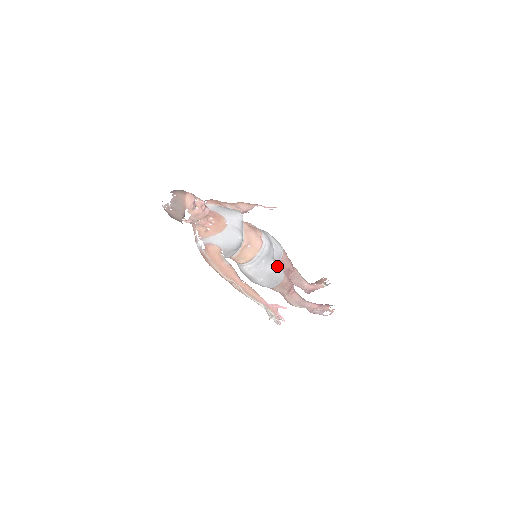
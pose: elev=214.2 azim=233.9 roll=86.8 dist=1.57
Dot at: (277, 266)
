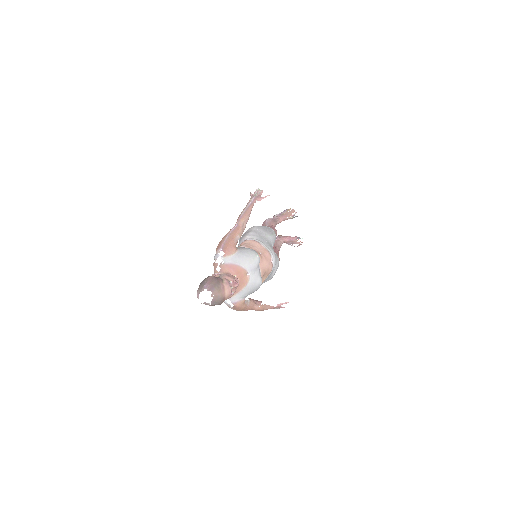
Dot at: (277, 264)
